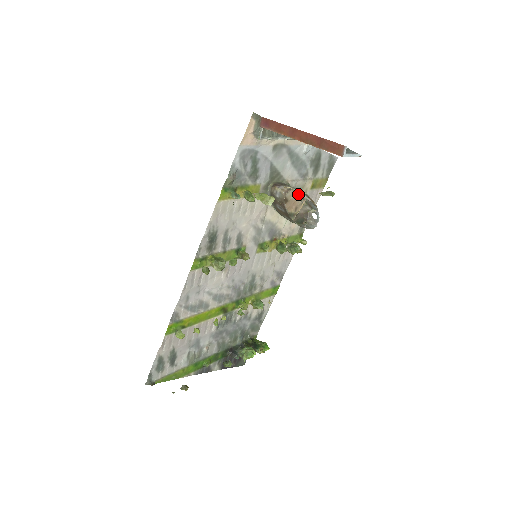
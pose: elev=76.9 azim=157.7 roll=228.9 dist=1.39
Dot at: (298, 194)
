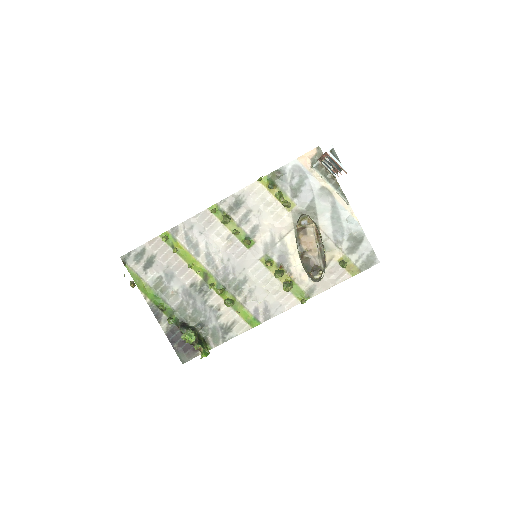
Dot at: (318, 238)
